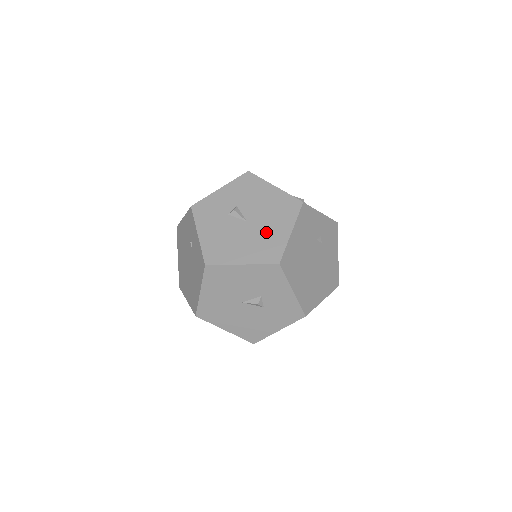
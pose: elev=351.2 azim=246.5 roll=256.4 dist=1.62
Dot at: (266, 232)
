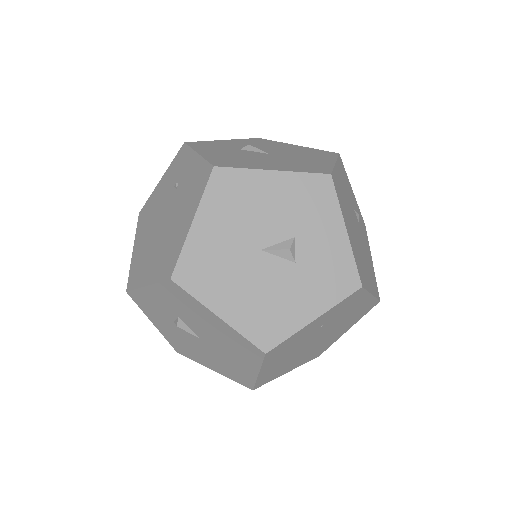
Dot at: (299, 159)
